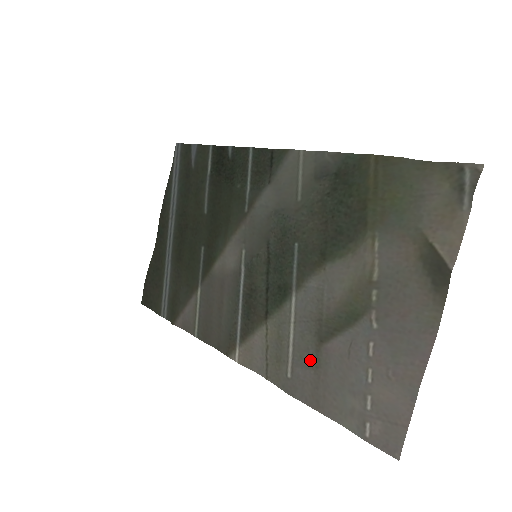
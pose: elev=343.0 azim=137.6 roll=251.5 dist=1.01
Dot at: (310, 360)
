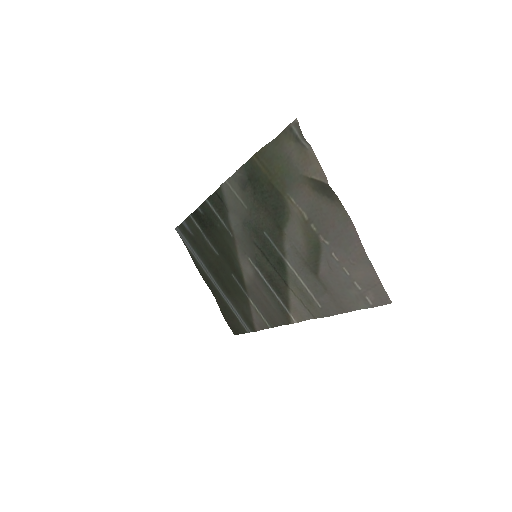
Dot at: (321, 289)
